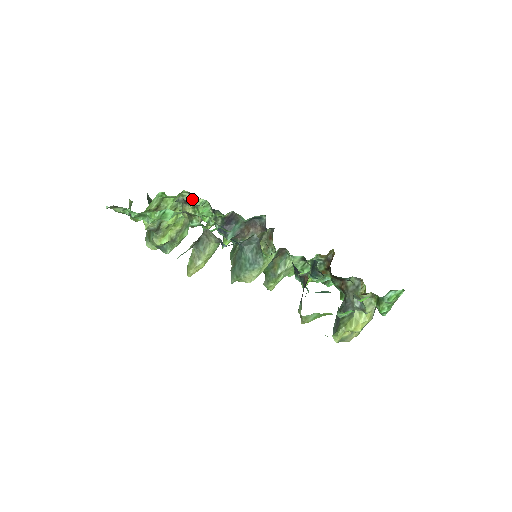
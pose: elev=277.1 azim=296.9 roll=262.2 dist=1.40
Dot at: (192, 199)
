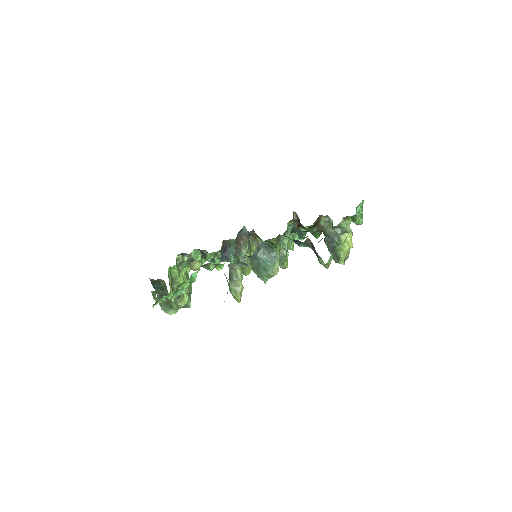
Dot at: (185, 256)
